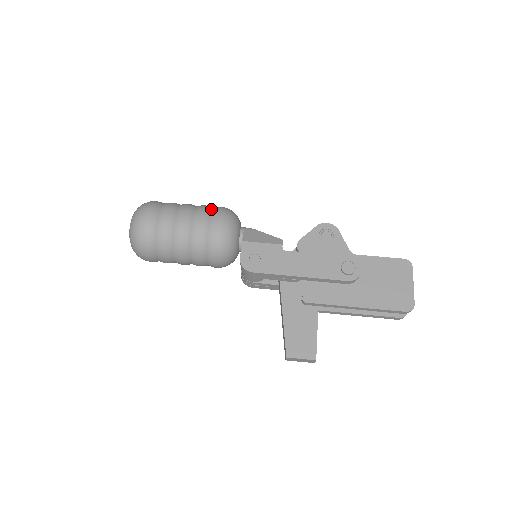
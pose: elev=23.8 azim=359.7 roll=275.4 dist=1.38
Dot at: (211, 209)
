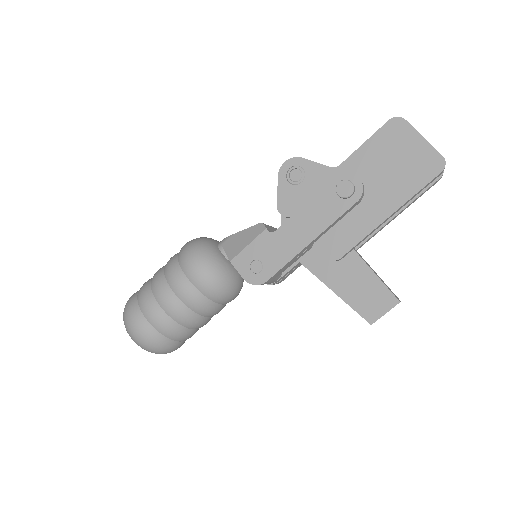
Dot at: (177, 260)
